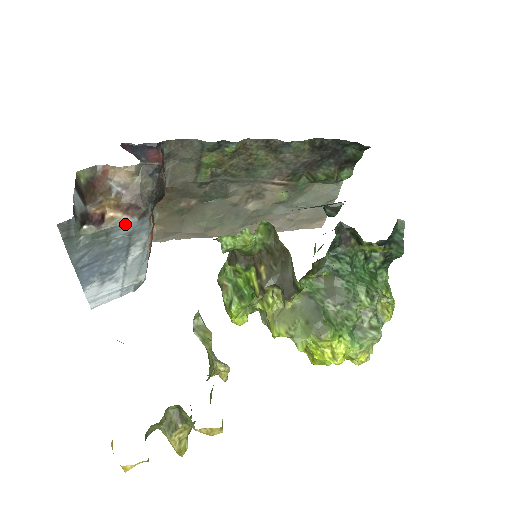
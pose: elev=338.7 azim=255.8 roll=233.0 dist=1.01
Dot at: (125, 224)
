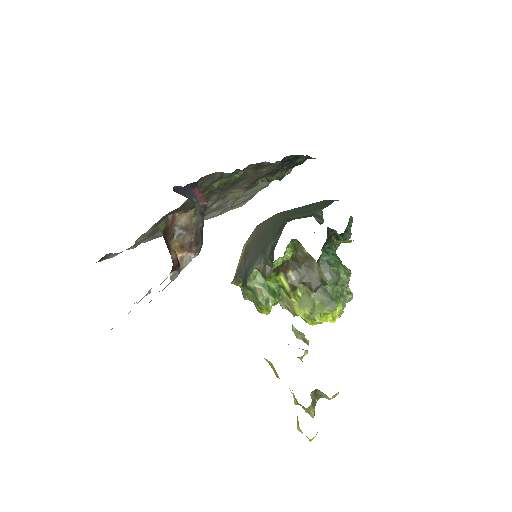
Dot at: (190, 261)
